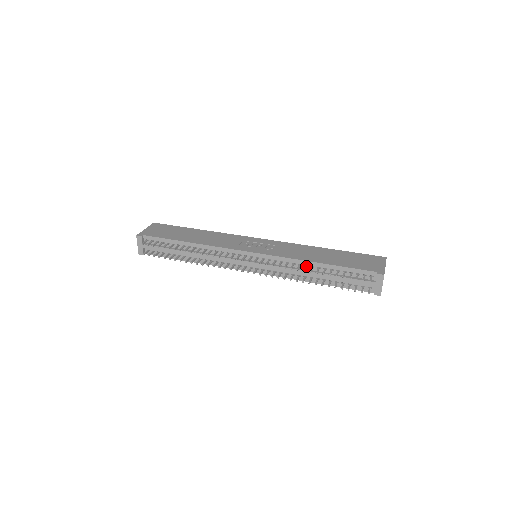
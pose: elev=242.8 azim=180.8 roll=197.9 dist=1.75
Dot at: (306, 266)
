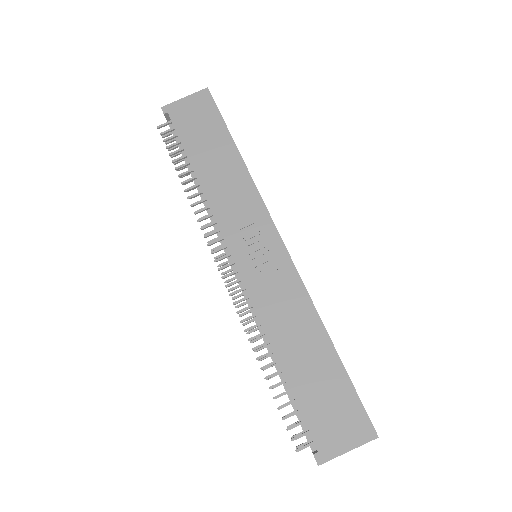
Dot at: (266, 344)
